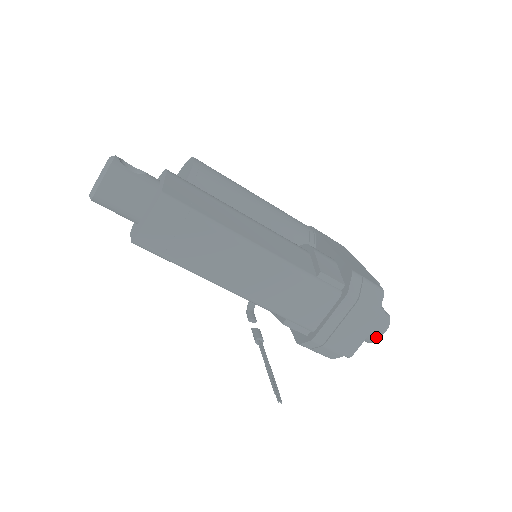
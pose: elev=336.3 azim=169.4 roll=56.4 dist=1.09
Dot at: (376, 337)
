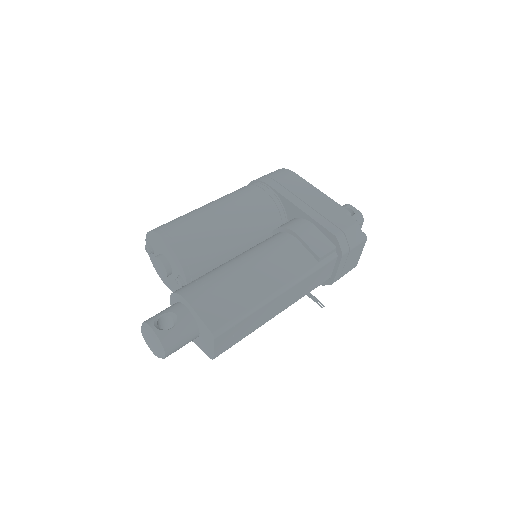
Dot at: occluded
